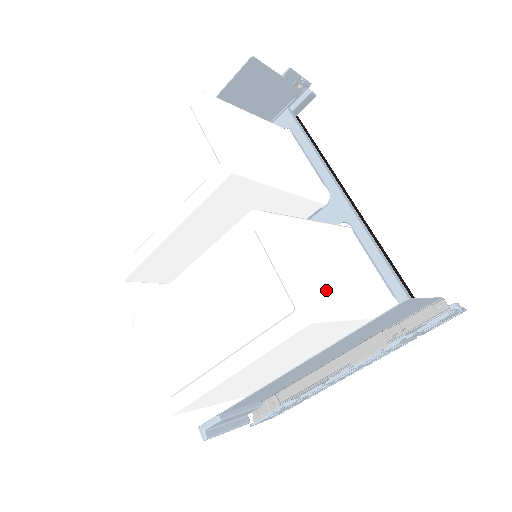
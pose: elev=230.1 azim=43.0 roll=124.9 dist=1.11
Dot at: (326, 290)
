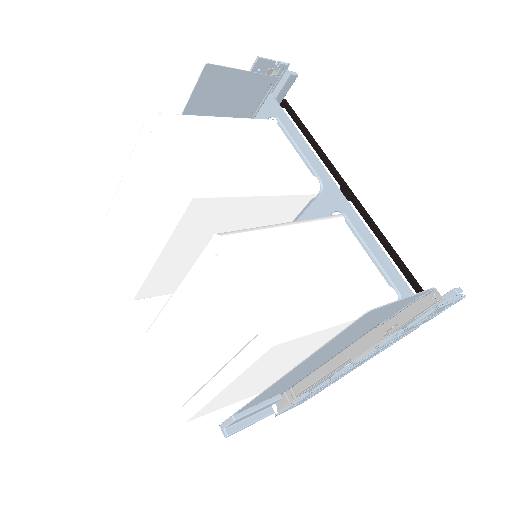
Dot at: (293, 306)
